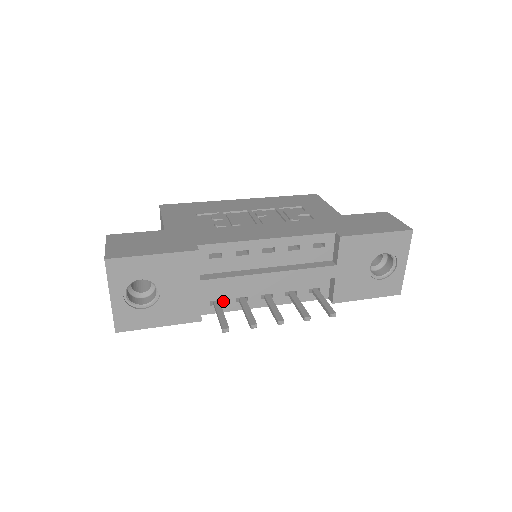
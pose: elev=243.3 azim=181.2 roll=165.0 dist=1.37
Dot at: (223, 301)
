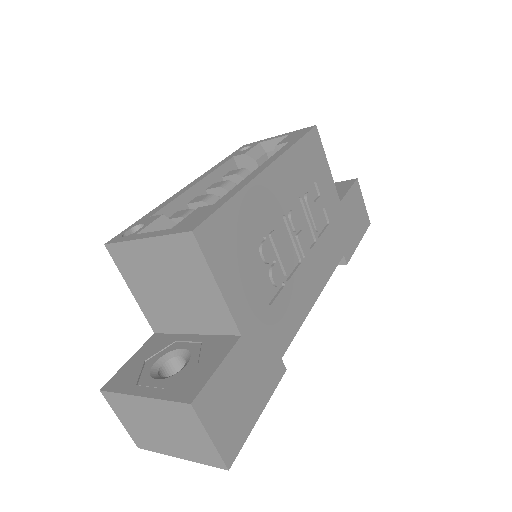
Dot at: occluded
